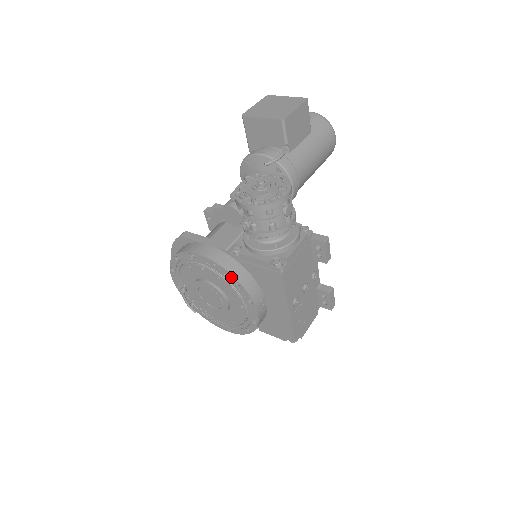
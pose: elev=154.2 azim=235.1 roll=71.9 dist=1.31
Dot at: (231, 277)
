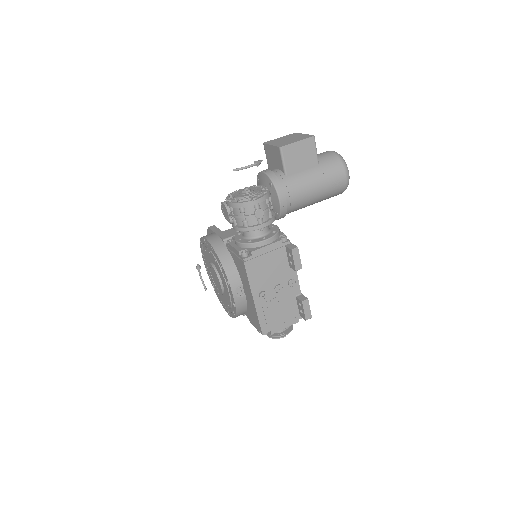
Dot at: (219, 260)
